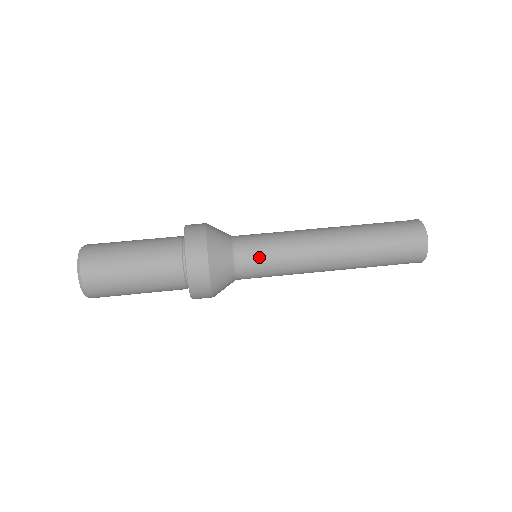
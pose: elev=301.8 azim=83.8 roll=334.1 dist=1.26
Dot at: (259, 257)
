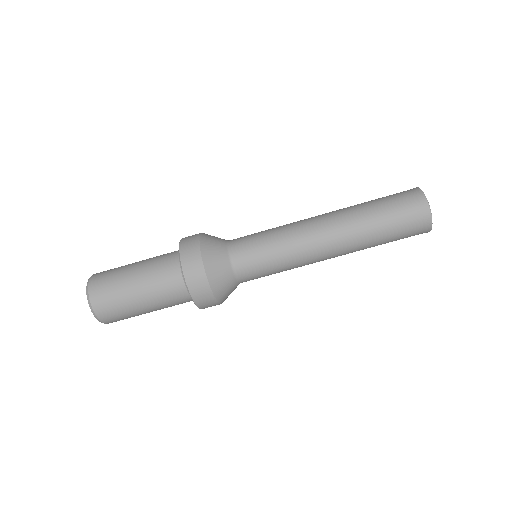
Dot at: occluded
